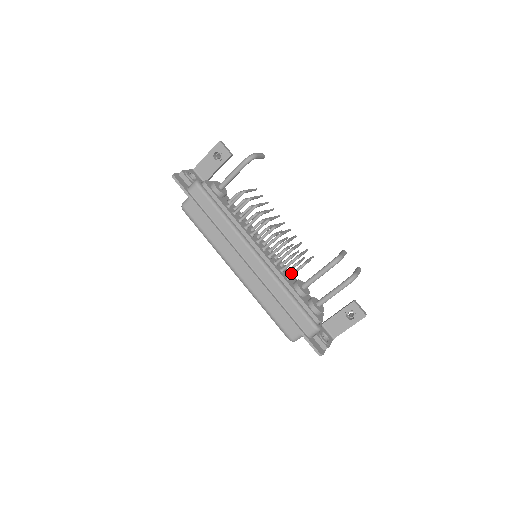
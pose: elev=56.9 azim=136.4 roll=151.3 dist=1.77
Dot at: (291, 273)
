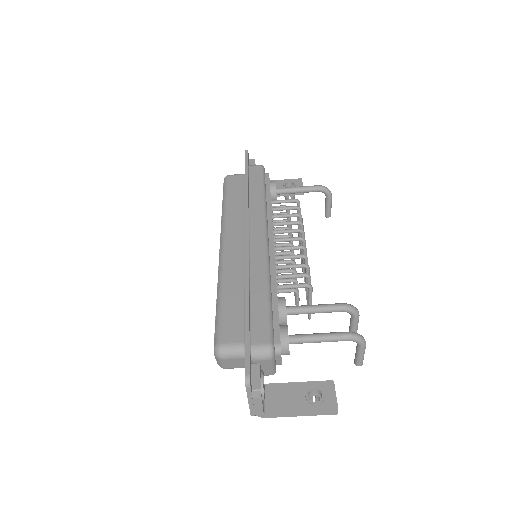
Dot at: occluded
